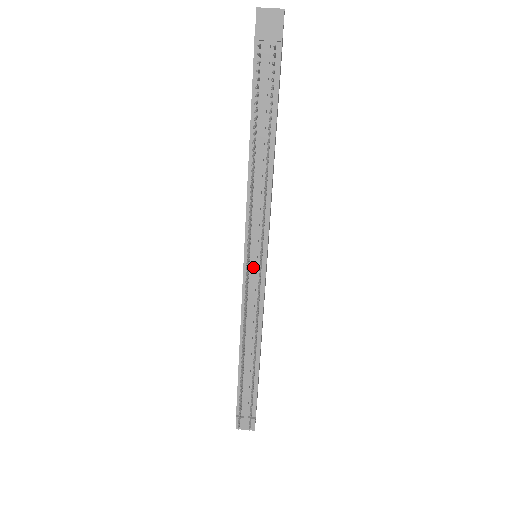
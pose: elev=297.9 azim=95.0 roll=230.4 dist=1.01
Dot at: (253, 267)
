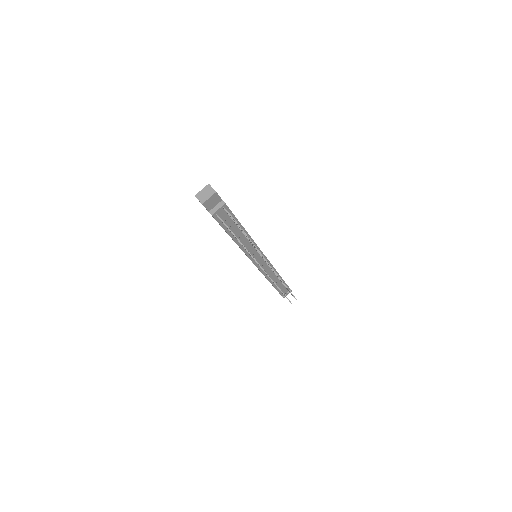
Dot at: (262, 264)
